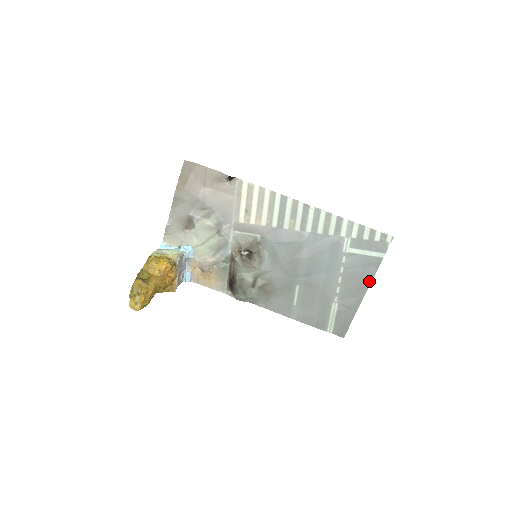
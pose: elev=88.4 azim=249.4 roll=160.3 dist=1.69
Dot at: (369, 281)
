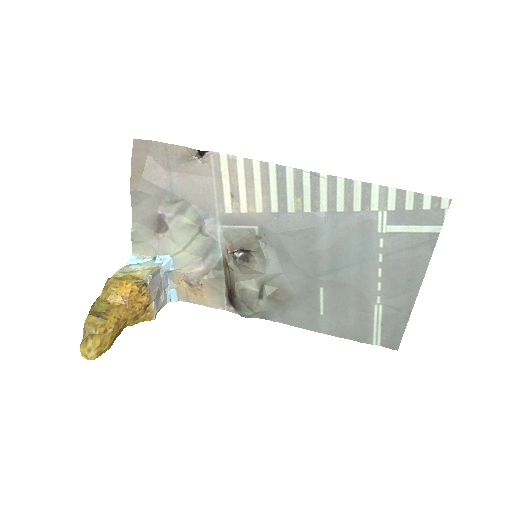
Dot at: (423, 268)
